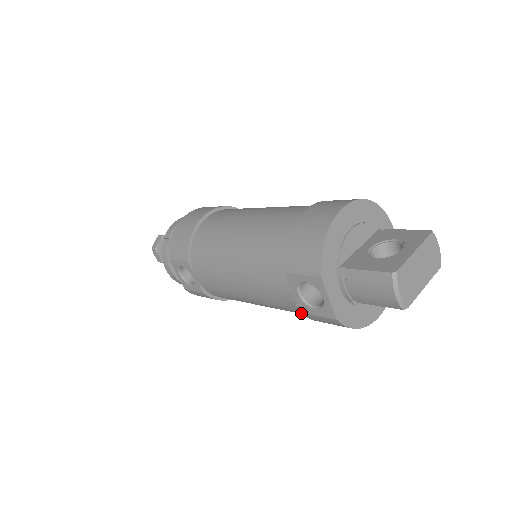
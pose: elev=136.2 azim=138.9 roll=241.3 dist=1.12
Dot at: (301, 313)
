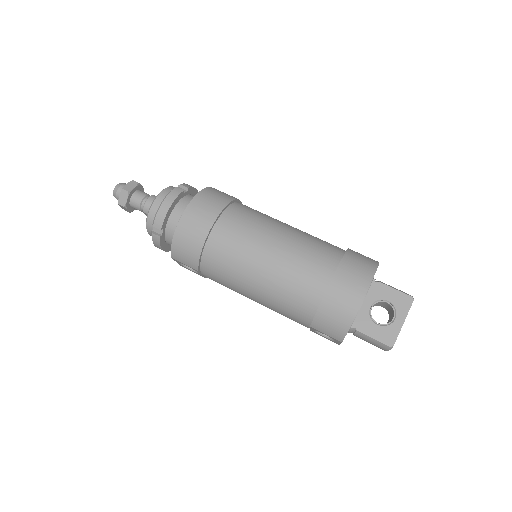
Dot at: occluded
